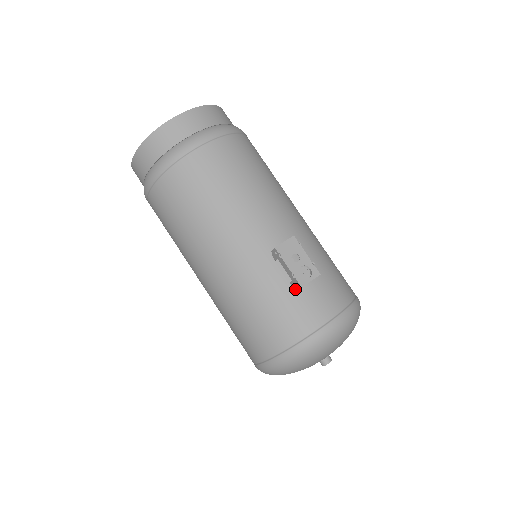
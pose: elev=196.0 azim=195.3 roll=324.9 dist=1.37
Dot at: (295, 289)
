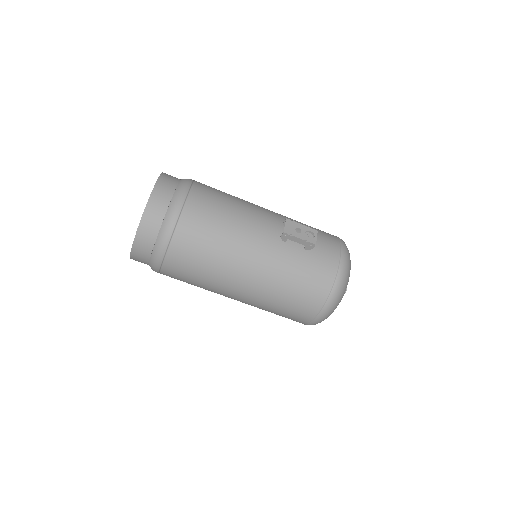
Dot at: (309, 251)
